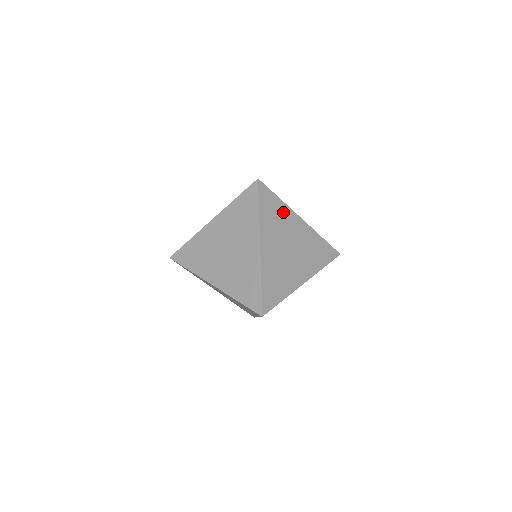
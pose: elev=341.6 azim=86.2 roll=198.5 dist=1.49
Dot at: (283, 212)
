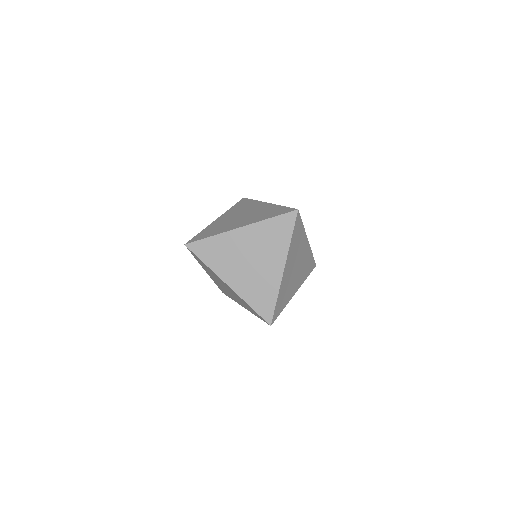
Dot at: (302, 236)
